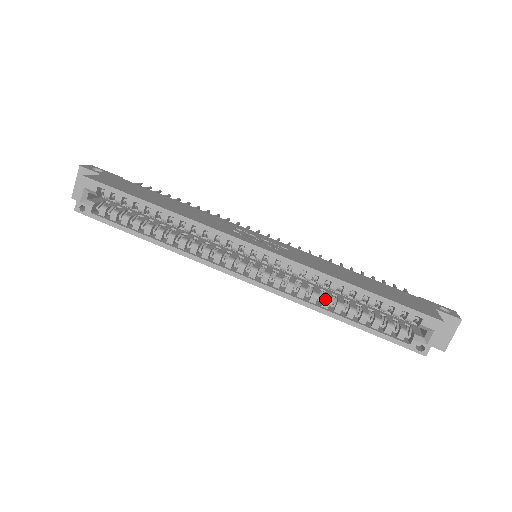
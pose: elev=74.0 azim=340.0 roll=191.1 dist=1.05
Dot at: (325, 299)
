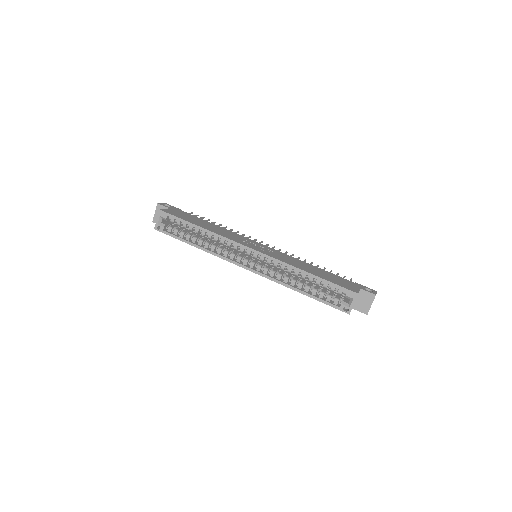
Dot at: (292, 280)
